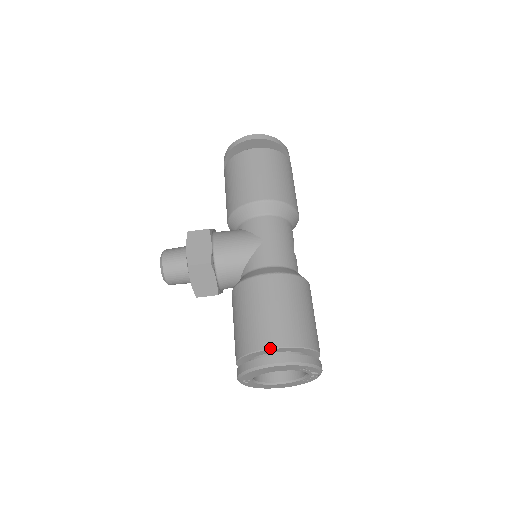
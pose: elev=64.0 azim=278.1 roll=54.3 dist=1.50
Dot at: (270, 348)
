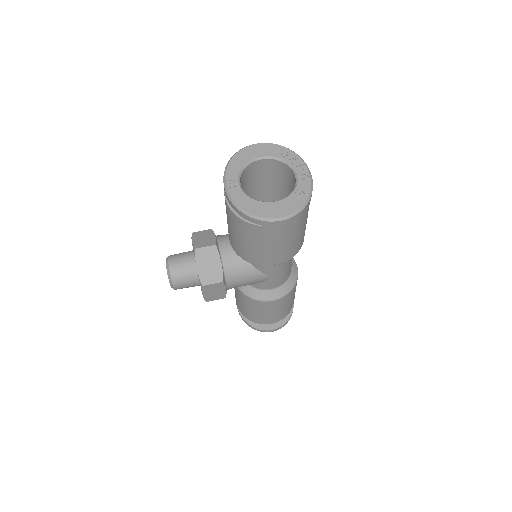
Dot at: occluded
